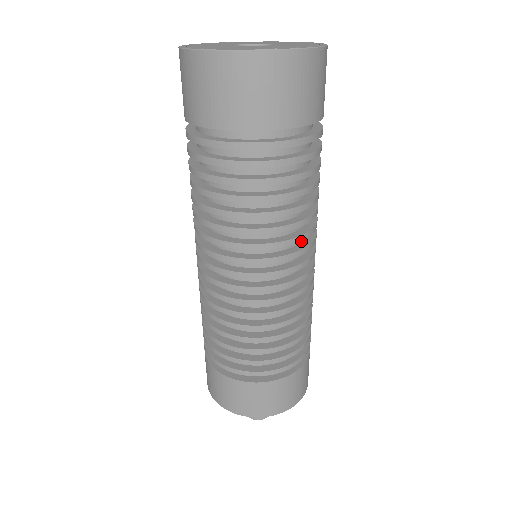
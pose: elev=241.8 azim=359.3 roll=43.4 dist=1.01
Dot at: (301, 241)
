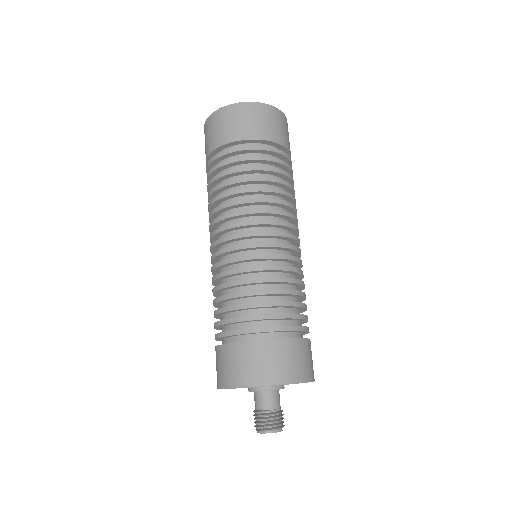
Dot at: occluded
